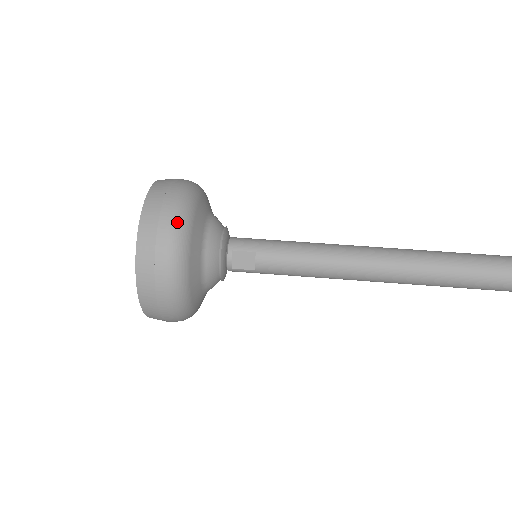
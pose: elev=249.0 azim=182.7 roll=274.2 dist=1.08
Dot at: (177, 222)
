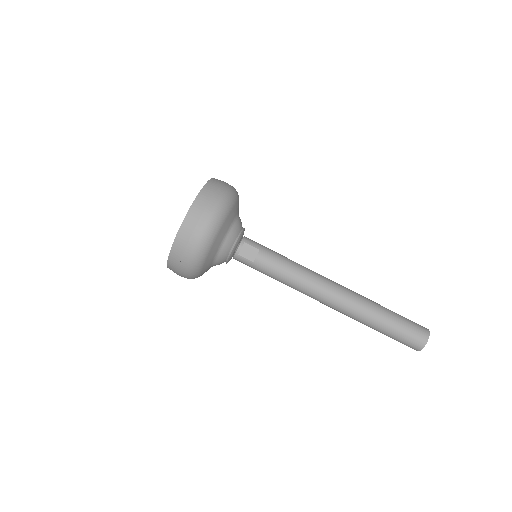
Dot at: (226, 199)
